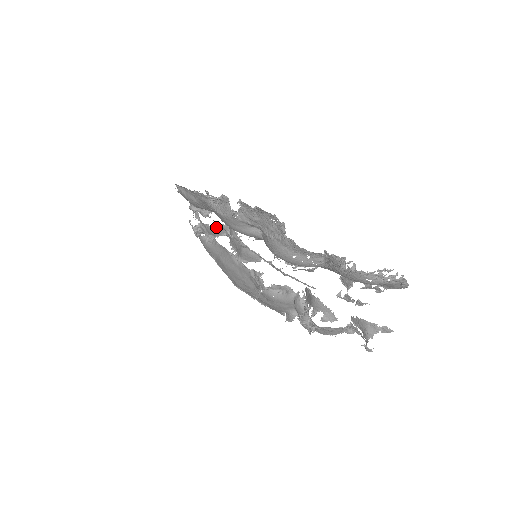
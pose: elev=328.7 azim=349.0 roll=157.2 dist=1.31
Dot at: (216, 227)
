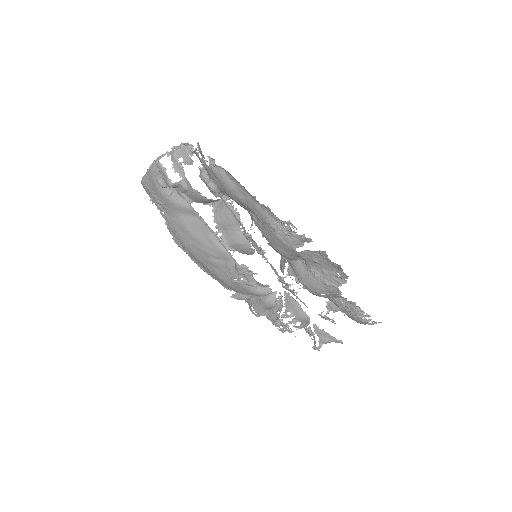
Dot at: (209, 200)
